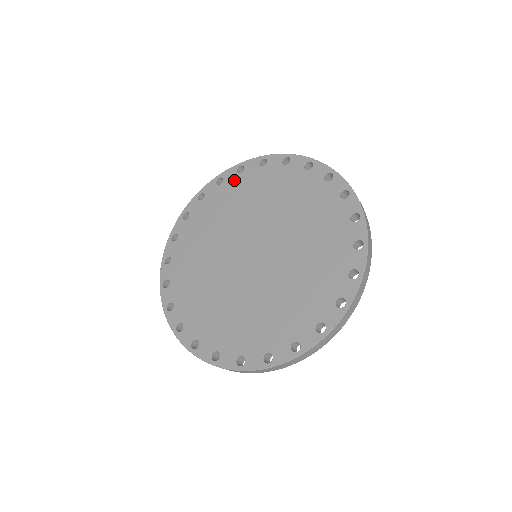
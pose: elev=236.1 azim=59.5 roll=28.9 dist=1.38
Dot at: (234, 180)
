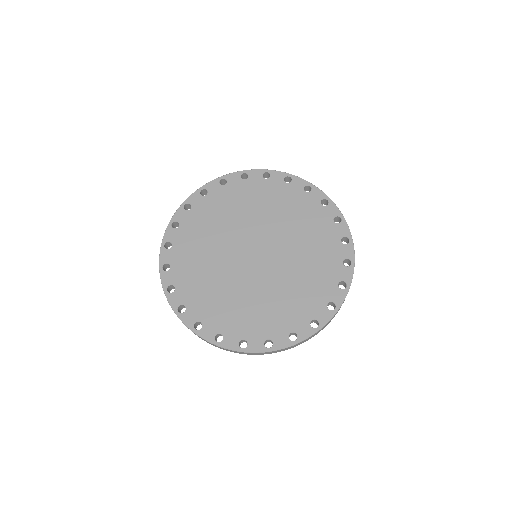
Dot at: (258, 182)
